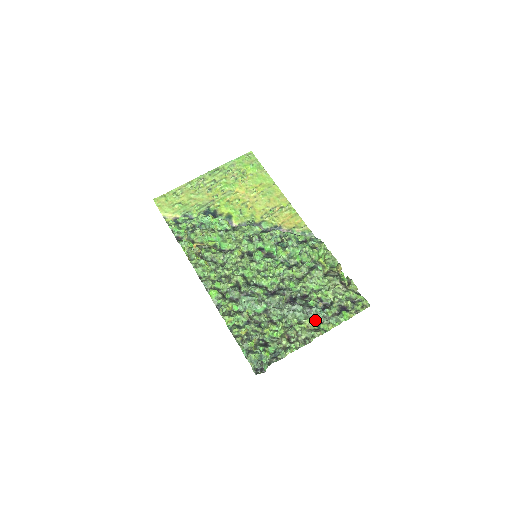
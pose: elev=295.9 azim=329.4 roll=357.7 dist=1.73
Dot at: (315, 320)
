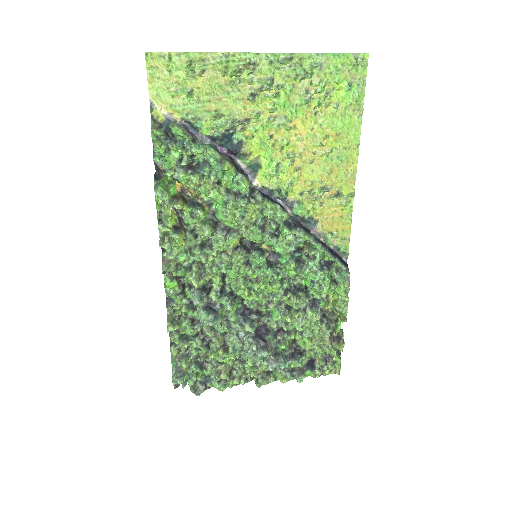
Dot at: occluded
